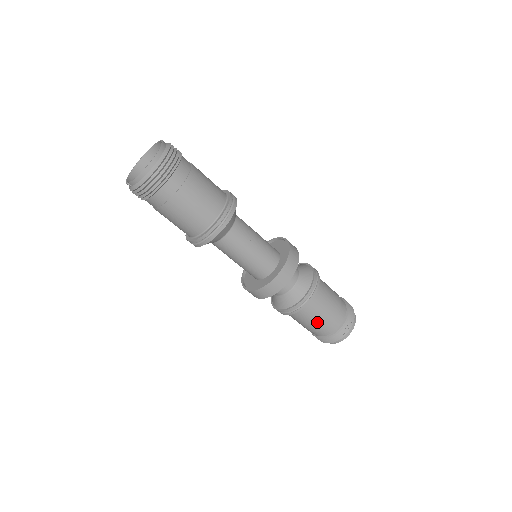
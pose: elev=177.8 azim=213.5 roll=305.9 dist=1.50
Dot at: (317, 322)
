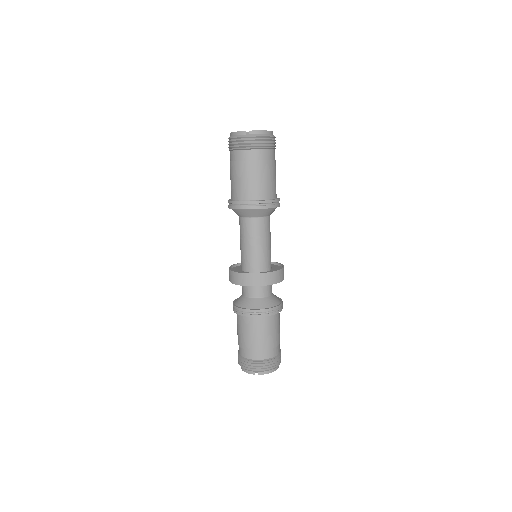
Dot at: (271, 338)
